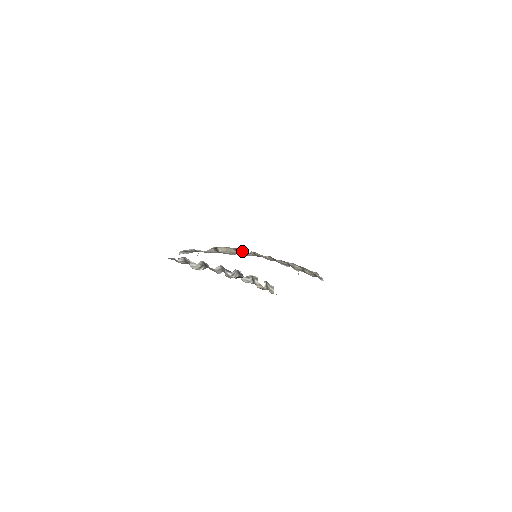
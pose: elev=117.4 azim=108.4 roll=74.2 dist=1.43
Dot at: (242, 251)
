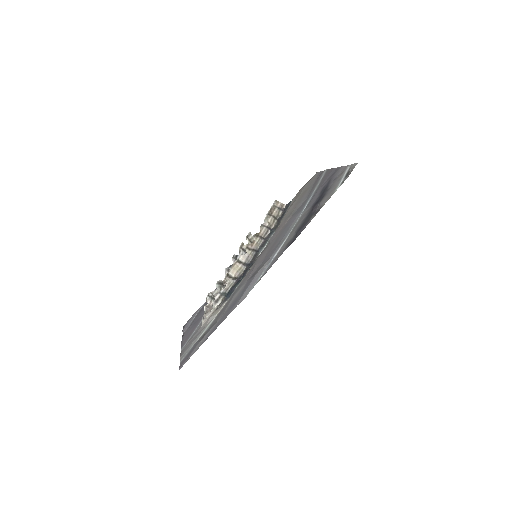
Dot at: (244, 259)
